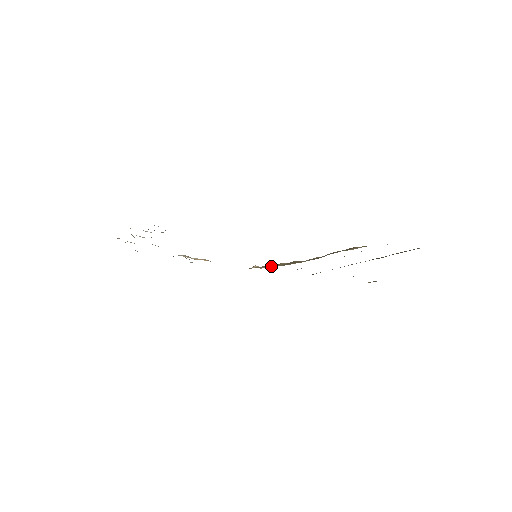
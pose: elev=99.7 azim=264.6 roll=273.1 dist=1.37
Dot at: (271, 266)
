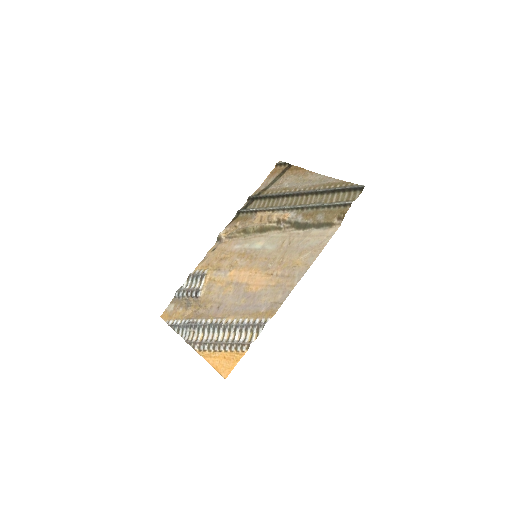
Dot at: (243, 235)
